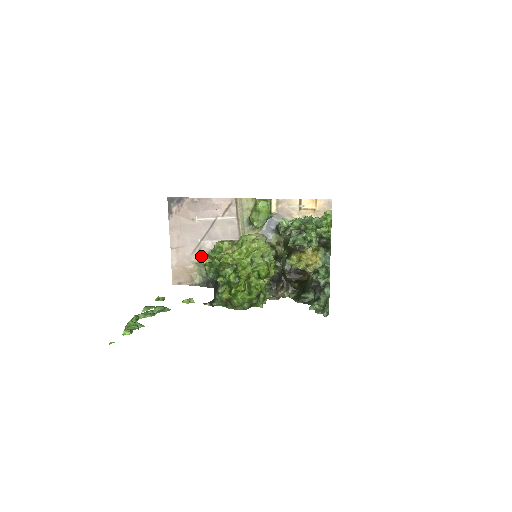
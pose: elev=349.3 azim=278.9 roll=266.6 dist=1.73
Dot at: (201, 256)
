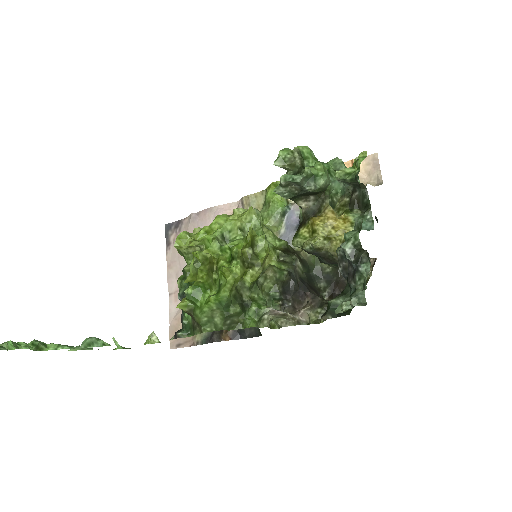
Dot at: occluded
